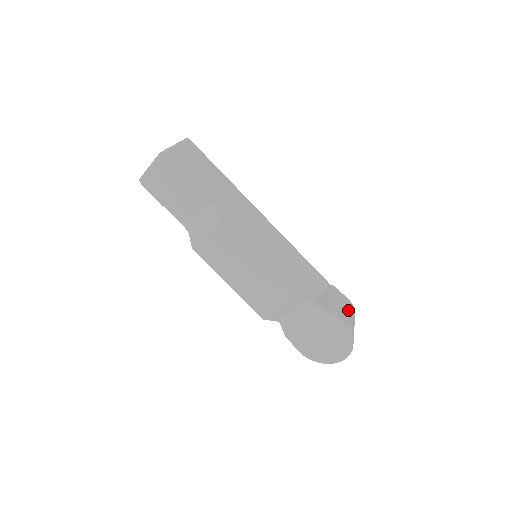
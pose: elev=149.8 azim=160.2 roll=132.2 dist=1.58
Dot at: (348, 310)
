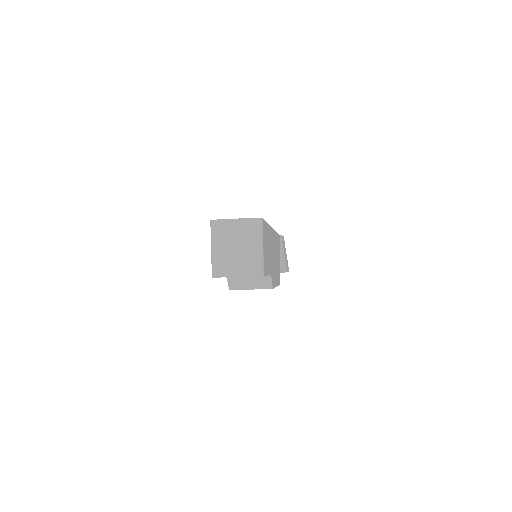
Dot at: occluded
